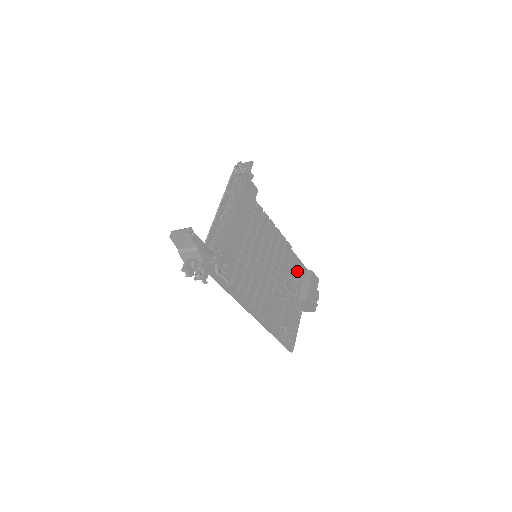
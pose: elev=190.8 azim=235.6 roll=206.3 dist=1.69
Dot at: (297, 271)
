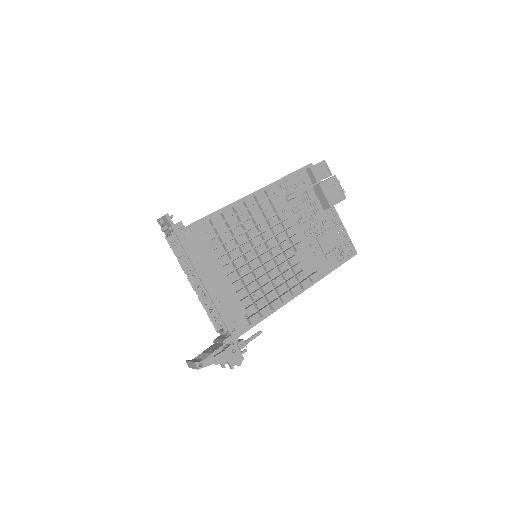
Dot at: (299, 187)
